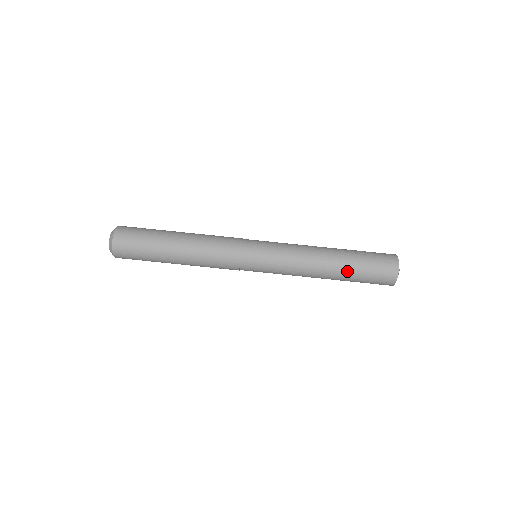
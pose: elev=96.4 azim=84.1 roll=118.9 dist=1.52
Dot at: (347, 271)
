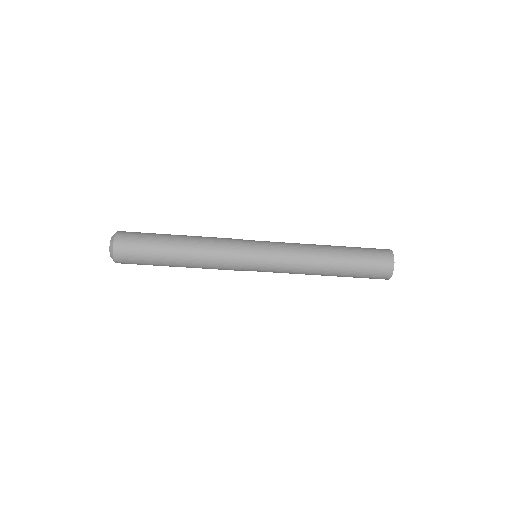
Dot at: (344, 273)
